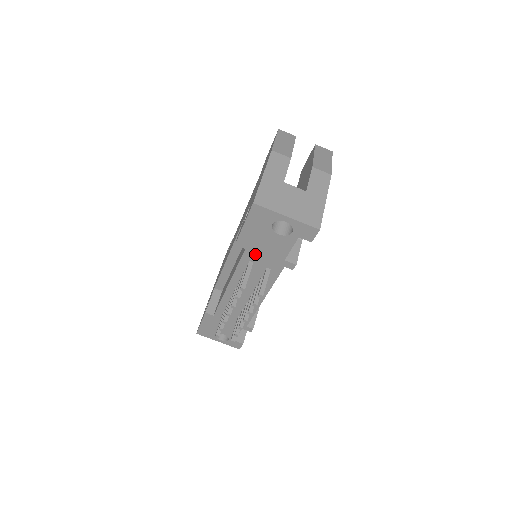
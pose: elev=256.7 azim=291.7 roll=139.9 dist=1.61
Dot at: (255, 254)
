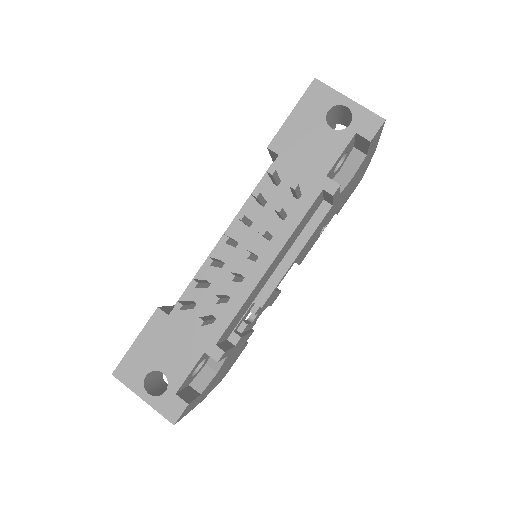
Dot at: (289, 165)
